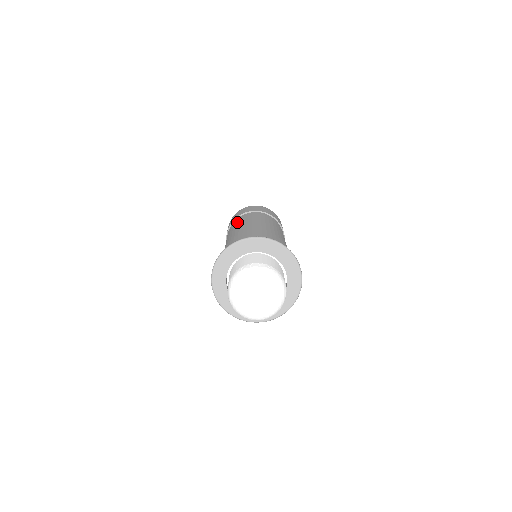
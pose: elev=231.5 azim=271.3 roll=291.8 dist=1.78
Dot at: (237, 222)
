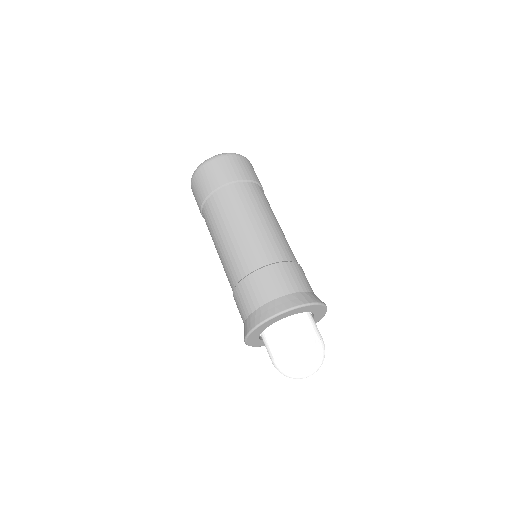
Dot at: (234, 205)
